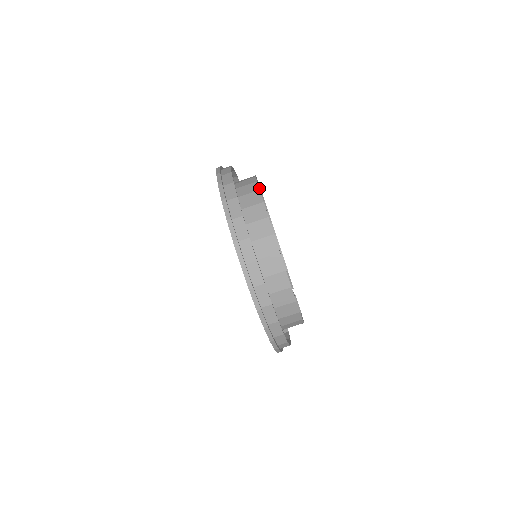
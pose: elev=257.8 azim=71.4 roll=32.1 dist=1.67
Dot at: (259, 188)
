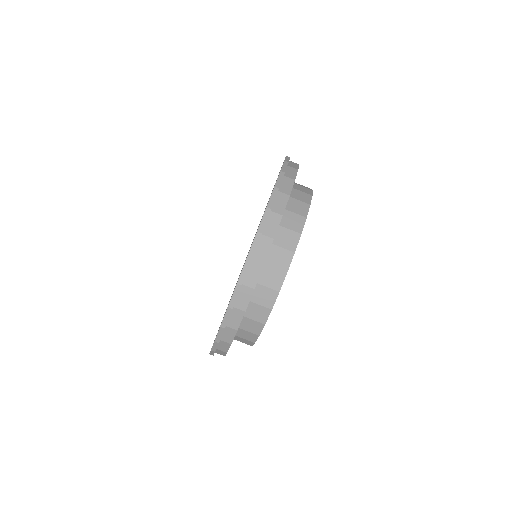
Dot at: (312, 190)
